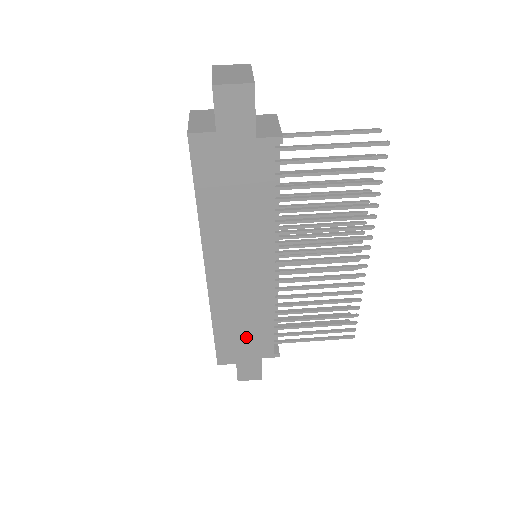
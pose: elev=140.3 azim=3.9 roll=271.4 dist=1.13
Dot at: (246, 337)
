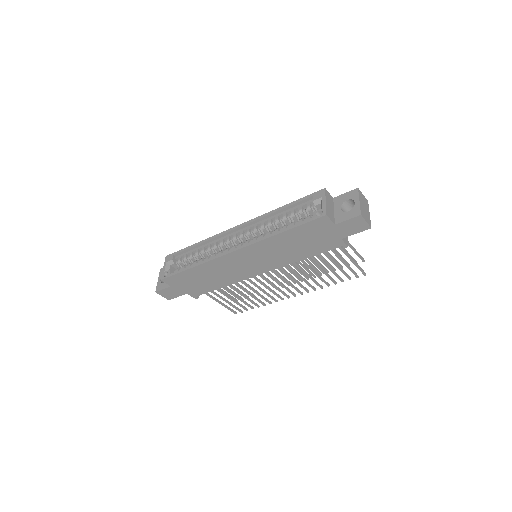
Dot at: (198, 282)
